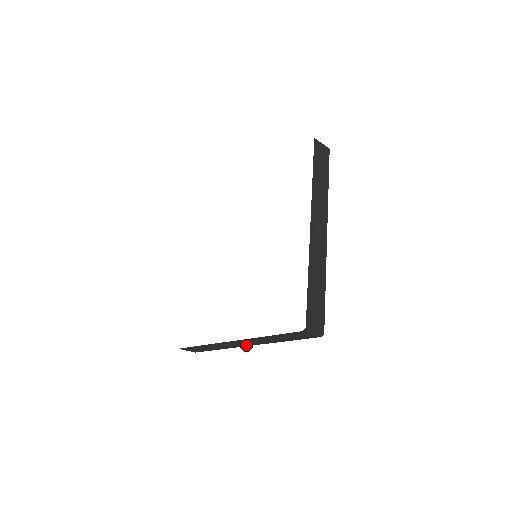
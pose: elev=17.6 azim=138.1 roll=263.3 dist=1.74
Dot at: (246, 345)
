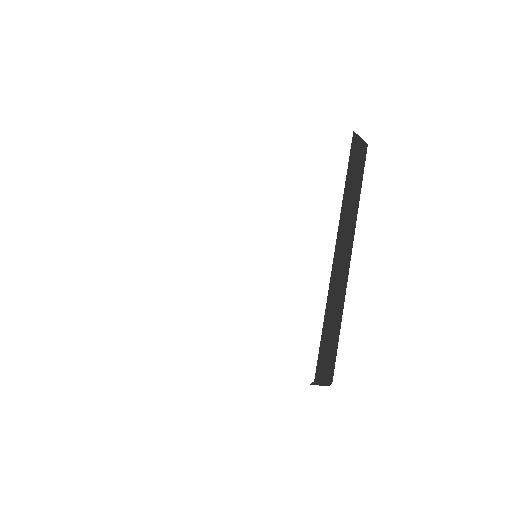
Dot at: occluded
